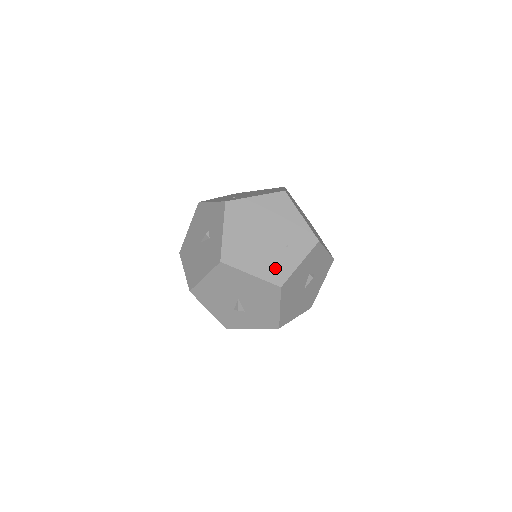
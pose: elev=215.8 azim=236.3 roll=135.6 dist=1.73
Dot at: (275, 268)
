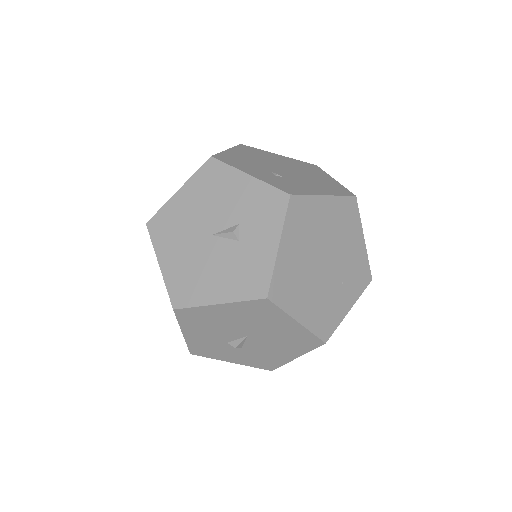
Dot at: (325, 314)
